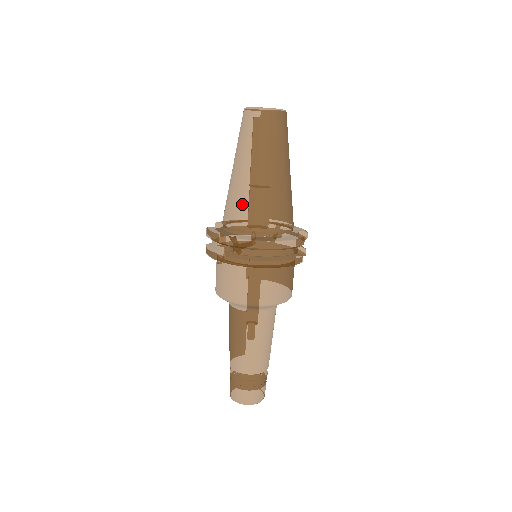
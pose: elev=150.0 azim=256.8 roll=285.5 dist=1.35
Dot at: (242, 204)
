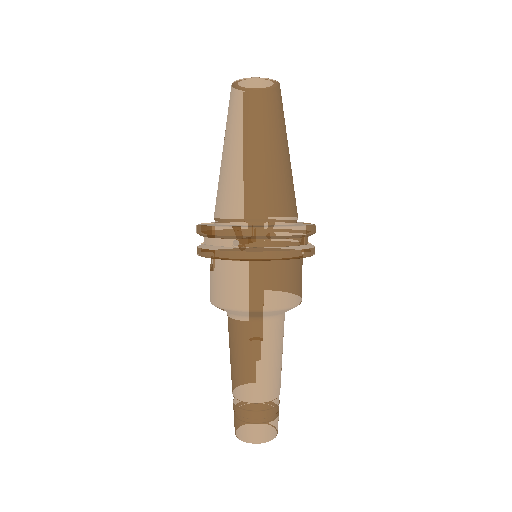
Dot at: (243, 189)
